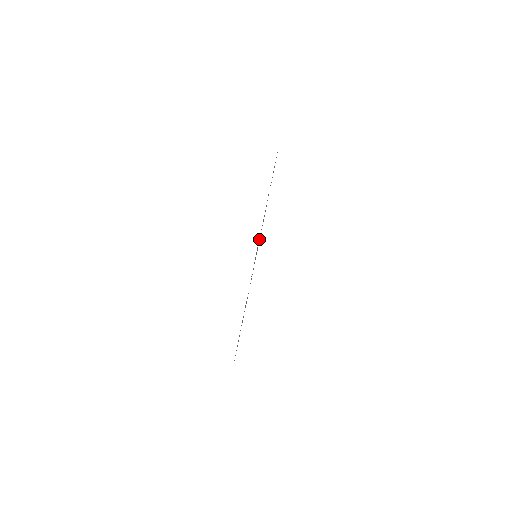
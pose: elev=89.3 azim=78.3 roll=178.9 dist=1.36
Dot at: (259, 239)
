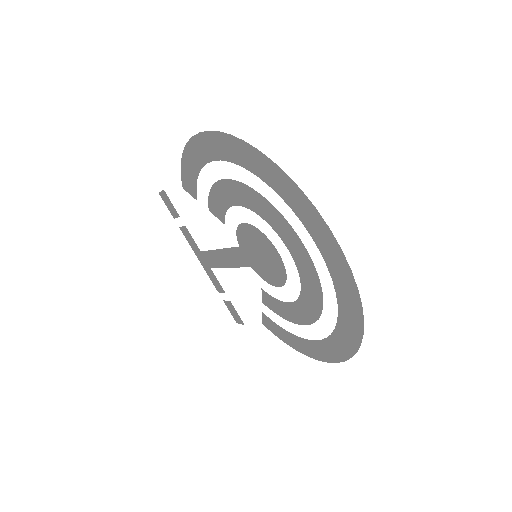
Dot at: (264, 237)
